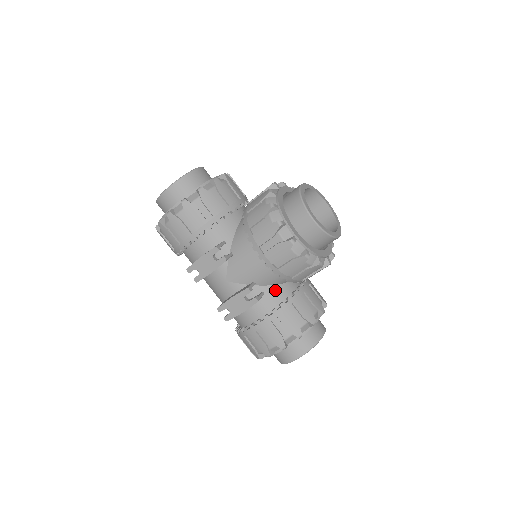
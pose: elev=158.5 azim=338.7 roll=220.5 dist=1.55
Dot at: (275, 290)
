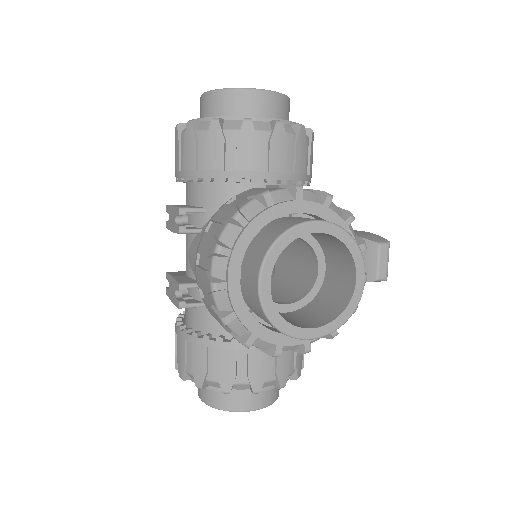
Dot at: occluded
